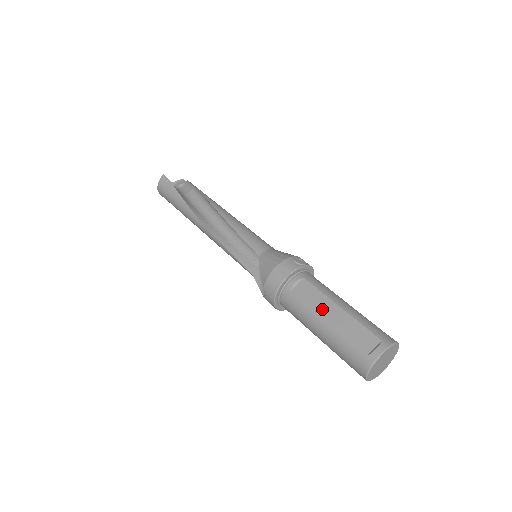
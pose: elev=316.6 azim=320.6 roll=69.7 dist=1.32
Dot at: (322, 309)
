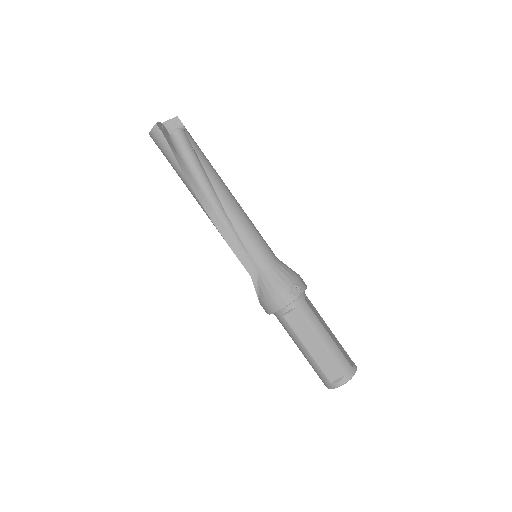
Dot at: (306, 339)
